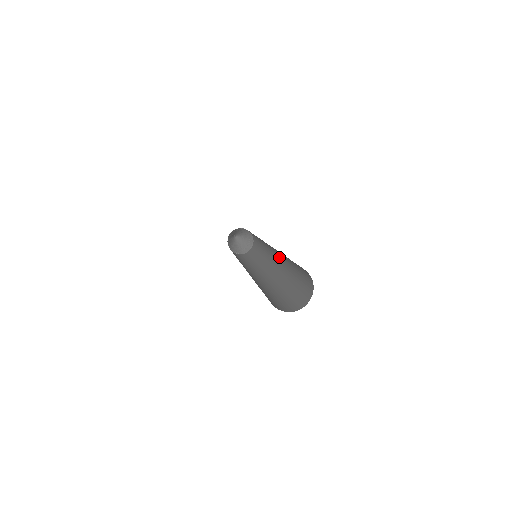
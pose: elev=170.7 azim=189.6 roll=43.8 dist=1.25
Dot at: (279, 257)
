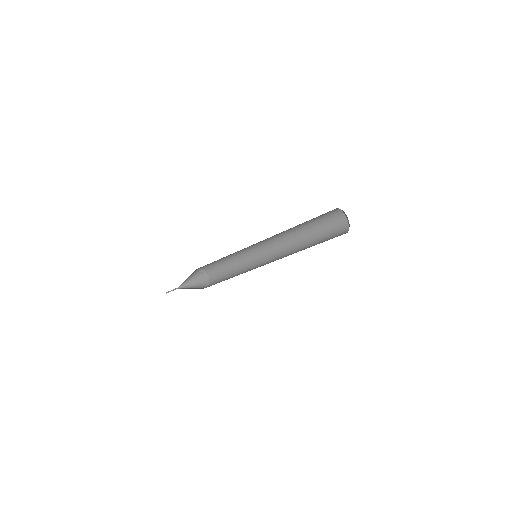
Dot at: (283, 251)
